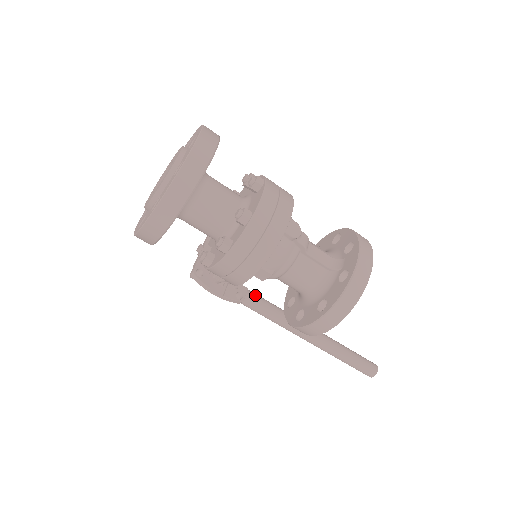
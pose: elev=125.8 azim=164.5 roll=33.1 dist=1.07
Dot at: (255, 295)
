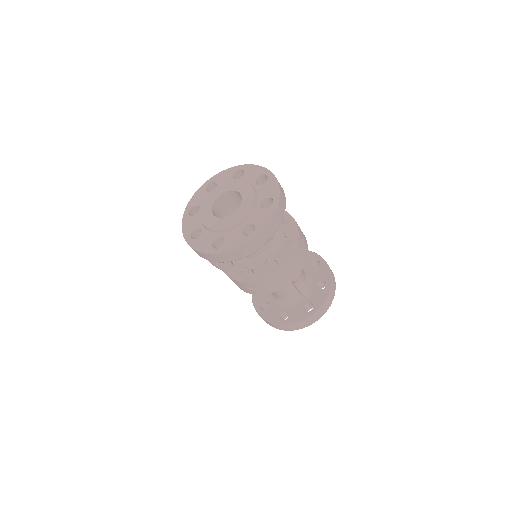
Dot at: occluded
